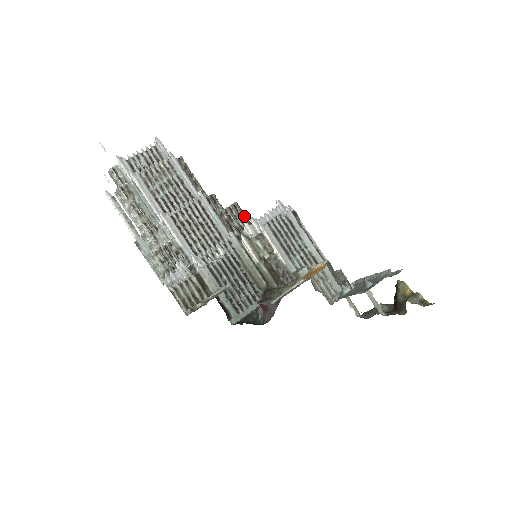
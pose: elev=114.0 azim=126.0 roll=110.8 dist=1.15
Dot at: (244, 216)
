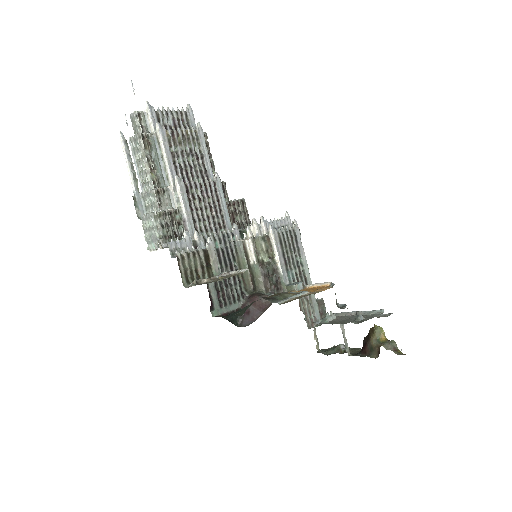
Dot at: (248, 215)
